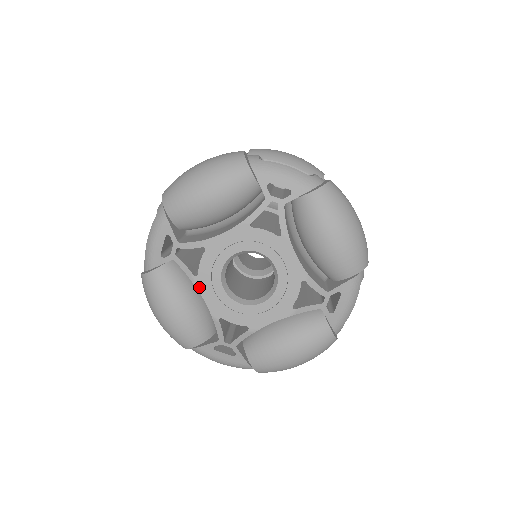
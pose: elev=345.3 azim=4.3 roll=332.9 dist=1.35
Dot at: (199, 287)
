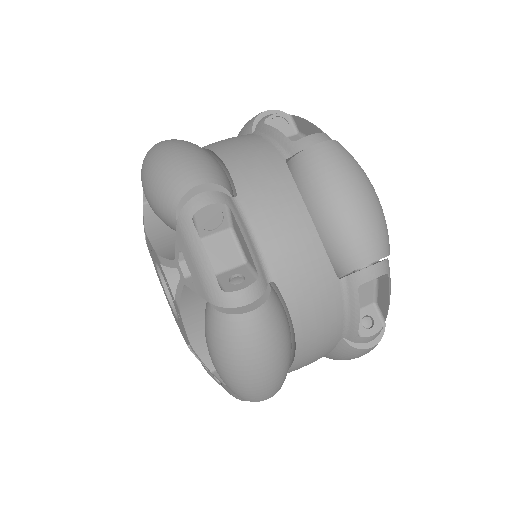
Dot at: occluded
